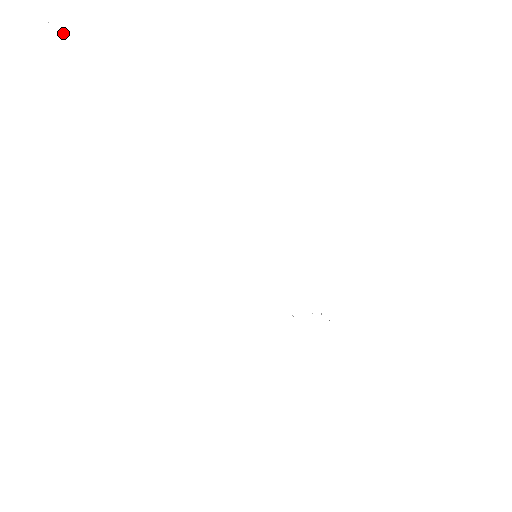
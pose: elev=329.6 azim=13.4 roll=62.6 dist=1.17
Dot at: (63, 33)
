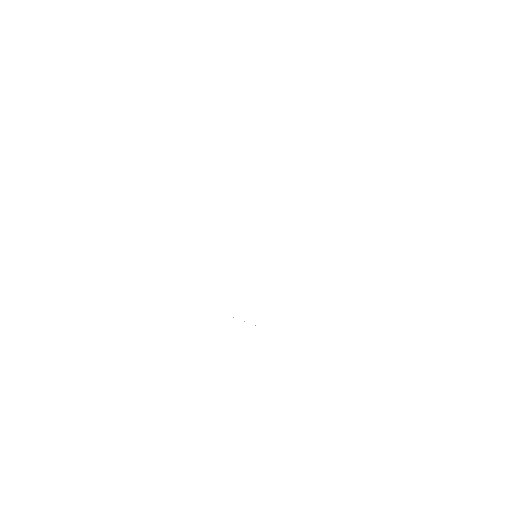
Dot at: out of frame
